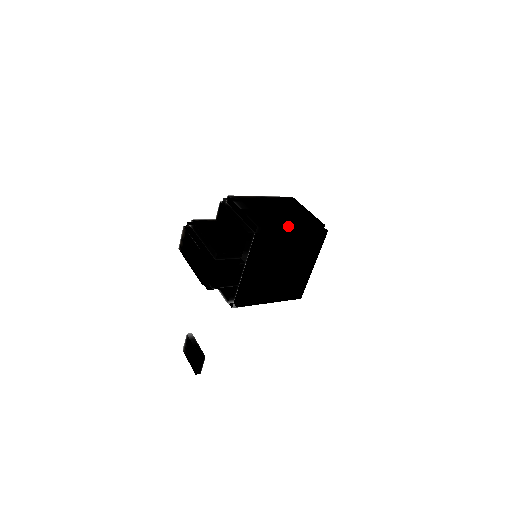
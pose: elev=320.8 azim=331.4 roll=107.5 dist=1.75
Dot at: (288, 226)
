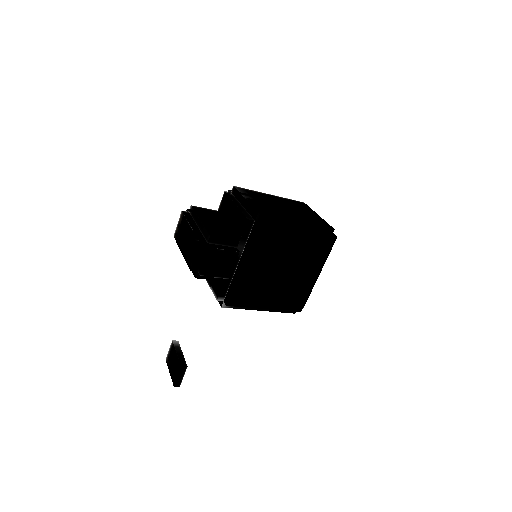
Dot at: (293, 221)
